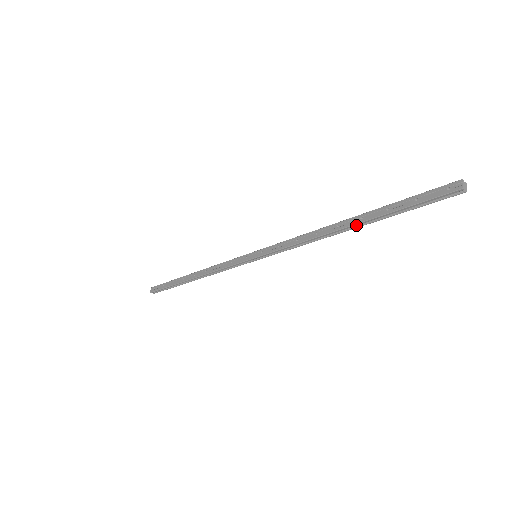
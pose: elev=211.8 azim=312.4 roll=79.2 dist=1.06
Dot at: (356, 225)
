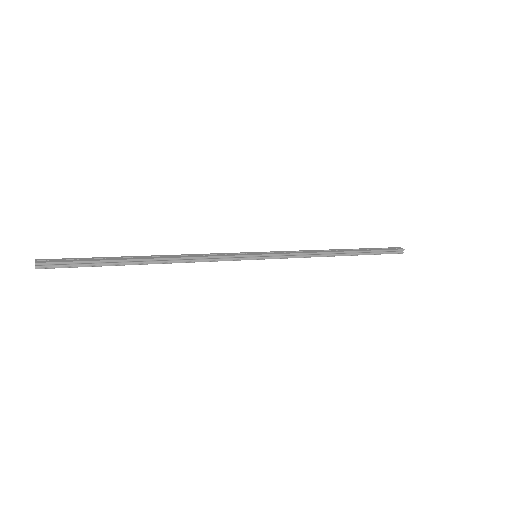
Dot at: (350, 252)
